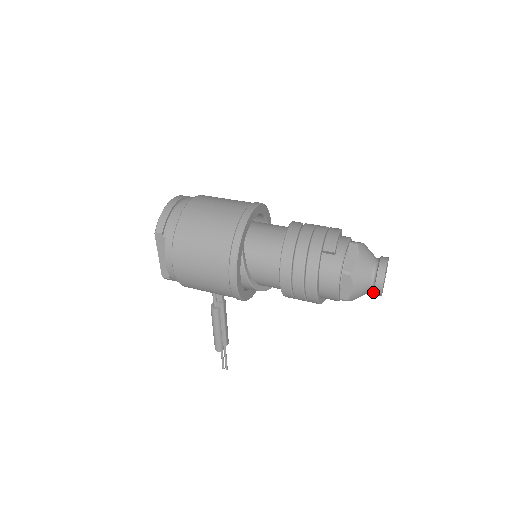
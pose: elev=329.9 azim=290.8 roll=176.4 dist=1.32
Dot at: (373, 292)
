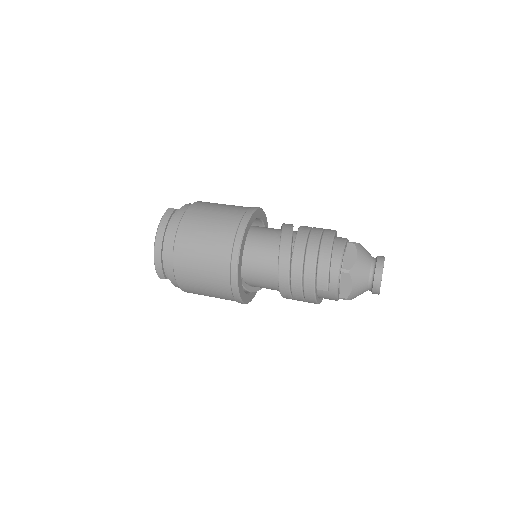
Dot at: occluded
